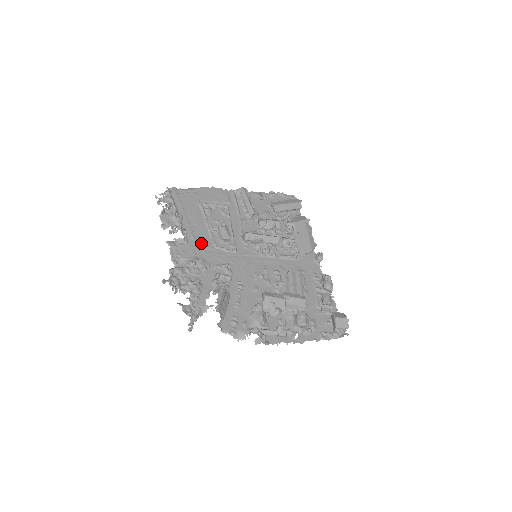
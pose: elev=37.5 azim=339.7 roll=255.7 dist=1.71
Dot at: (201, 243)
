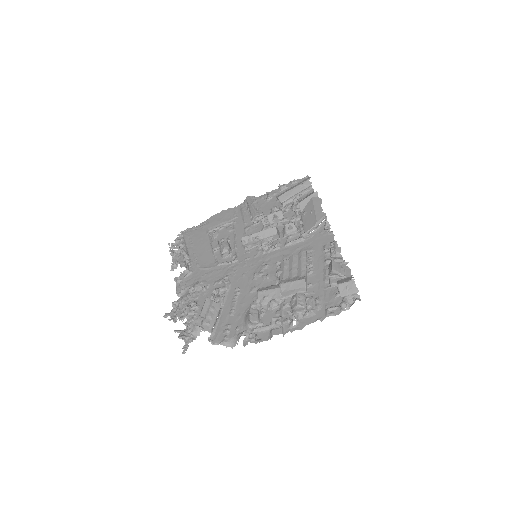
Dot at: (204, 267)
